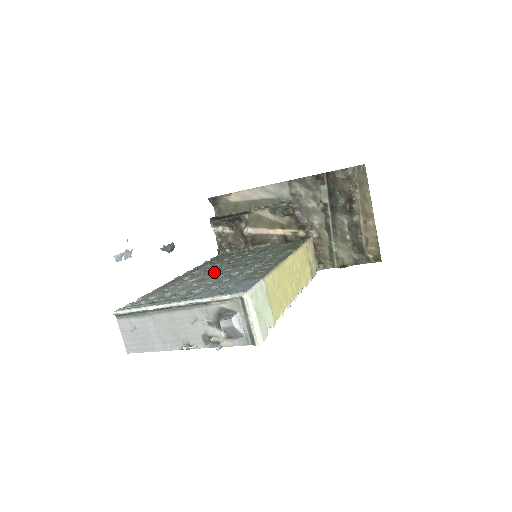
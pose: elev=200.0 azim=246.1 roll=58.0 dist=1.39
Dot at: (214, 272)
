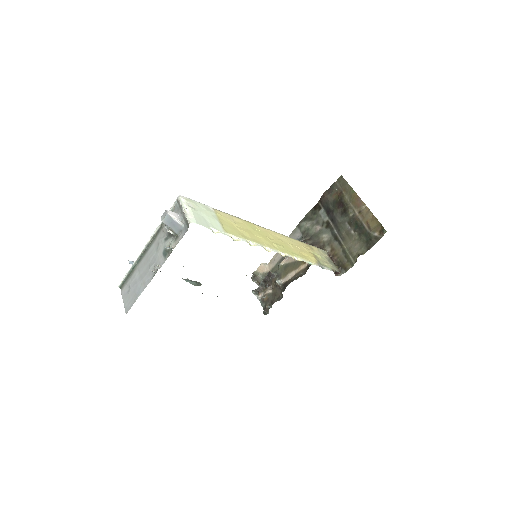
Dot at: occluded
